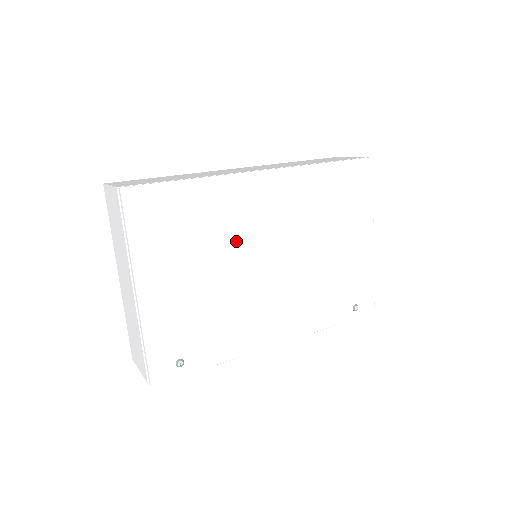
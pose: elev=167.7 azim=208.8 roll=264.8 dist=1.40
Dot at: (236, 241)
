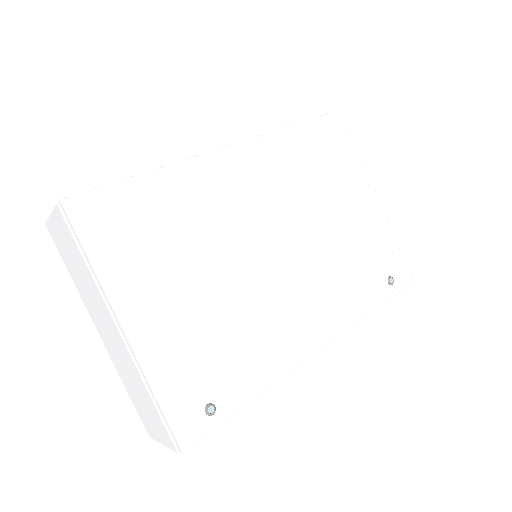
Dot at: (227, 234)
